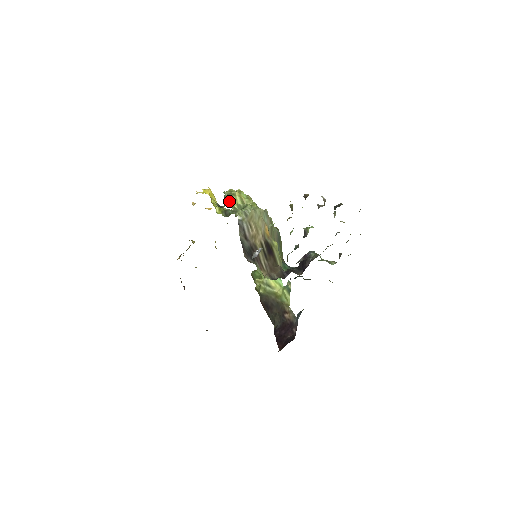
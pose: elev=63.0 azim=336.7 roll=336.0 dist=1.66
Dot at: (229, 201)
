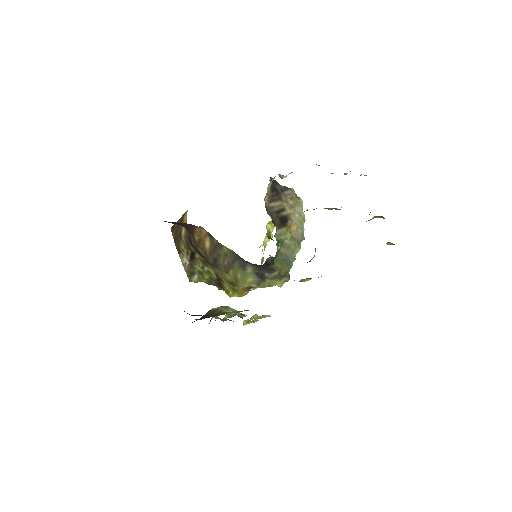
Dot at: occluded
